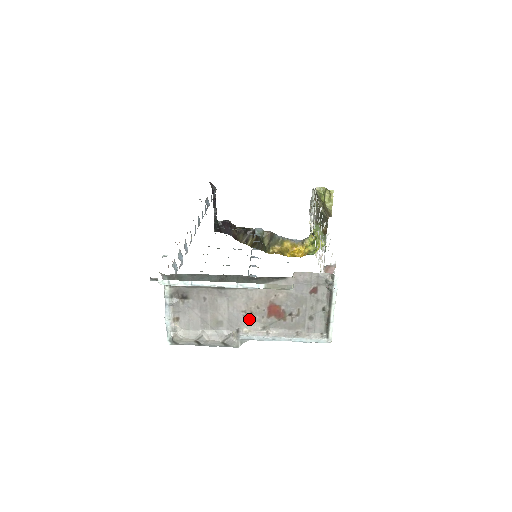
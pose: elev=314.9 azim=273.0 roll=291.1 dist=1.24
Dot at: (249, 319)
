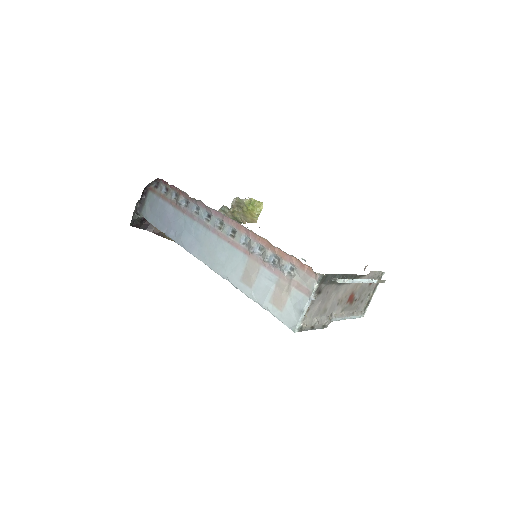
Dot at: (339, 306)
